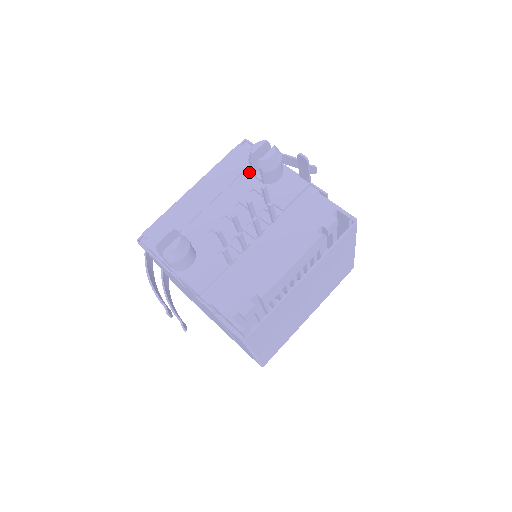
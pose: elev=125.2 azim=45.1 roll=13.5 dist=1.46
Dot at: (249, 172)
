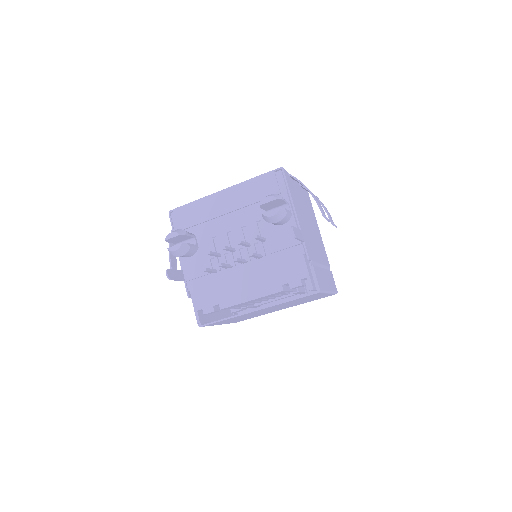
Dot at: occluded
